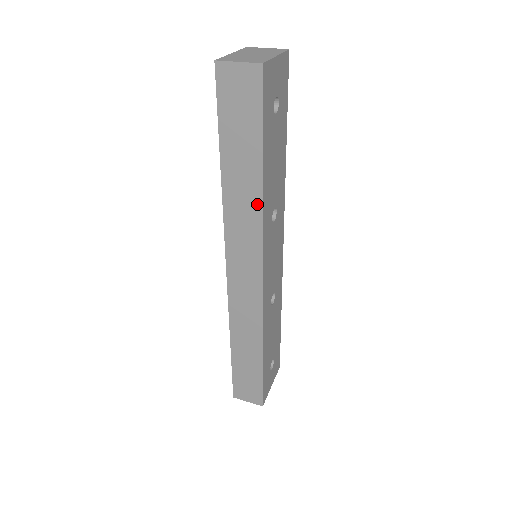
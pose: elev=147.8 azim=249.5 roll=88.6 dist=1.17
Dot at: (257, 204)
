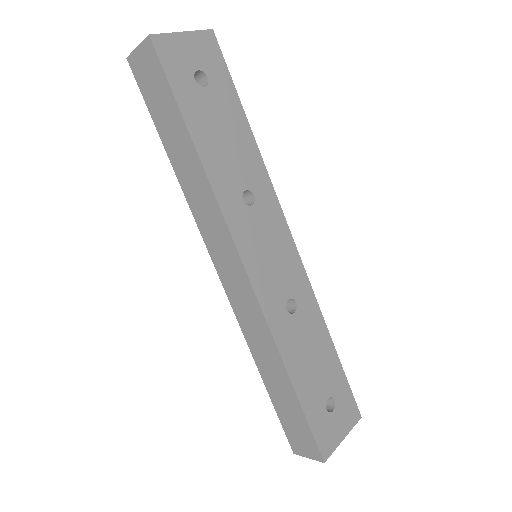
Dot at: (204, 181)
